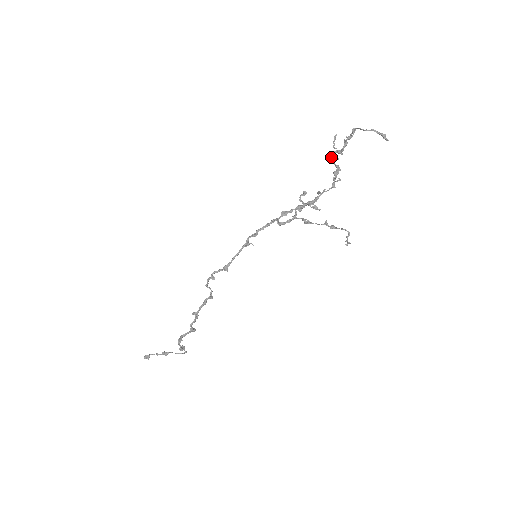
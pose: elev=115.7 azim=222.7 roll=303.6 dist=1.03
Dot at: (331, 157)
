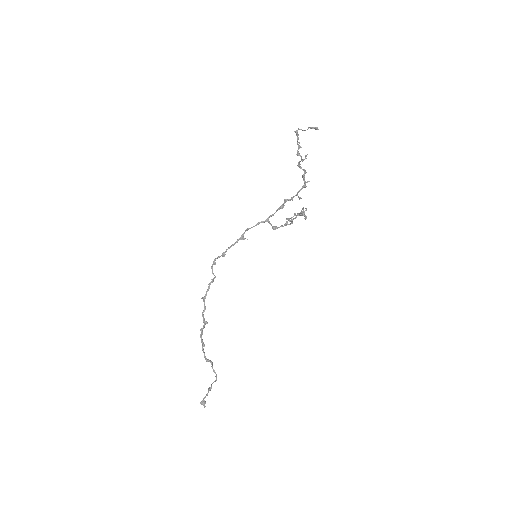
Dot at: (298, 164)
